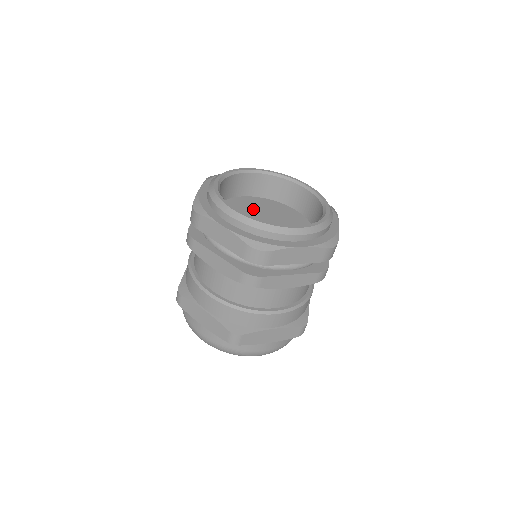
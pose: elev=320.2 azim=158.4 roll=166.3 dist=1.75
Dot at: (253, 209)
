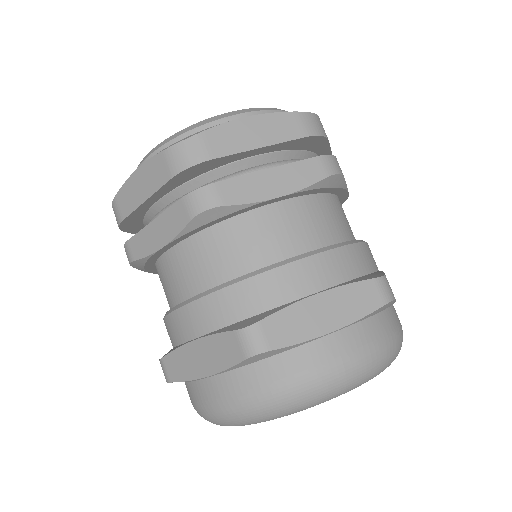
Dot at: occluded
